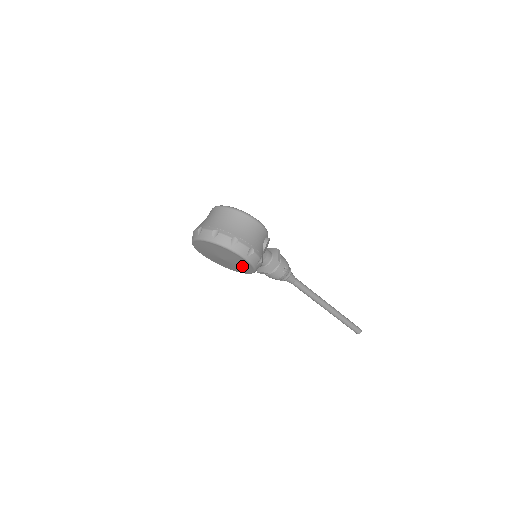
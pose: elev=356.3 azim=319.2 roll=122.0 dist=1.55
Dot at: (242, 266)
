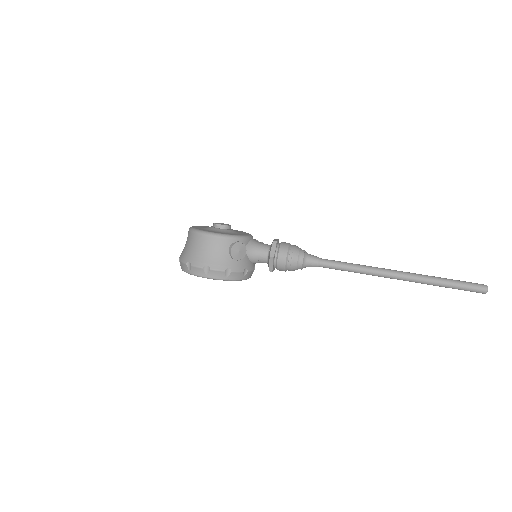
Dot at: occluded
